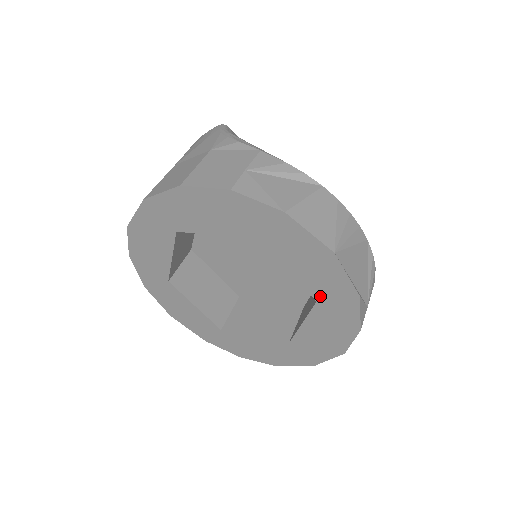
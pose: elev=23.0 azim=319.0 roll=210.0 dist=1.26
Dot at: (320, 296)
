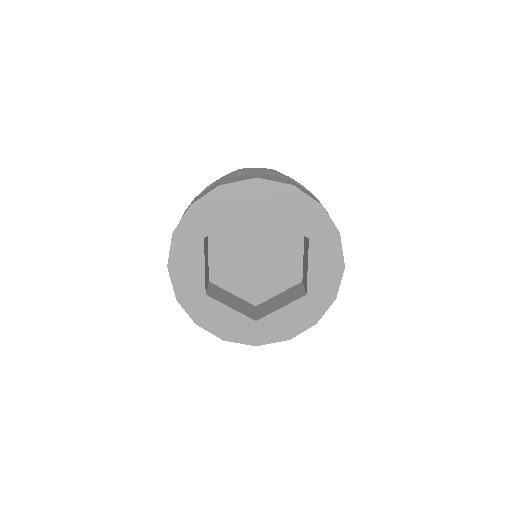
Dot at: (312, 291)
